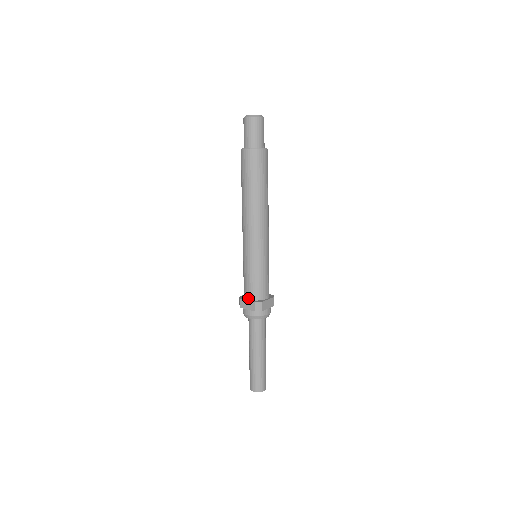
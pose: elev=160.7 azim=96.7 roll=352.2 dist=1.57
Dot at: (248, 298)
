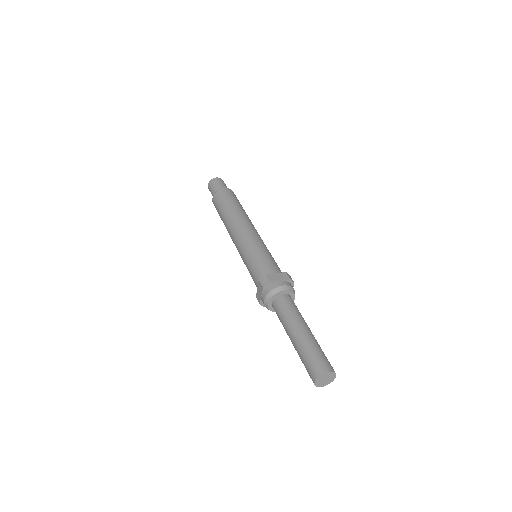
Dot at: (274, 273)
